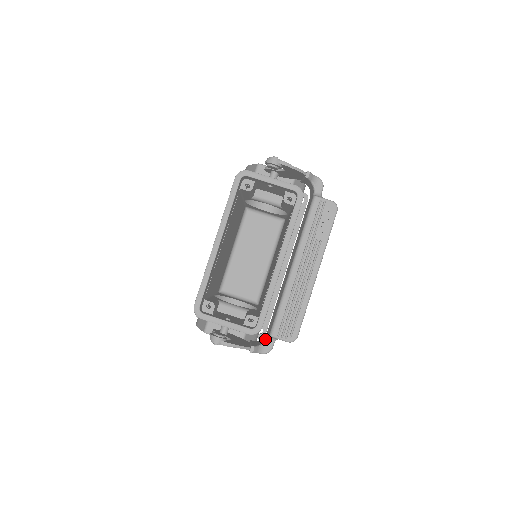
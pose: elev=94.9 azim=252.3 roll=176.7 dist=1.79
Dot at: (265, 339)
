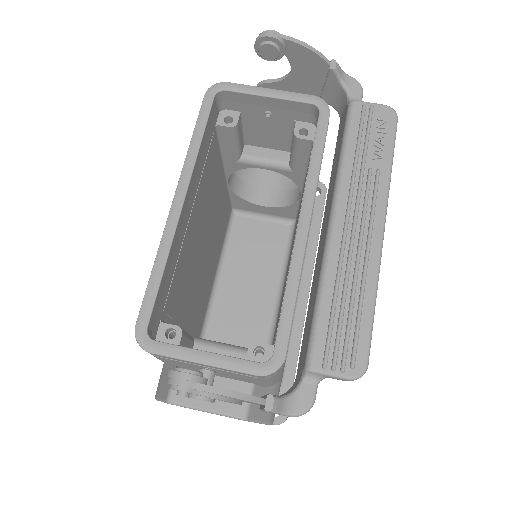
Dot at: (295, 384)
